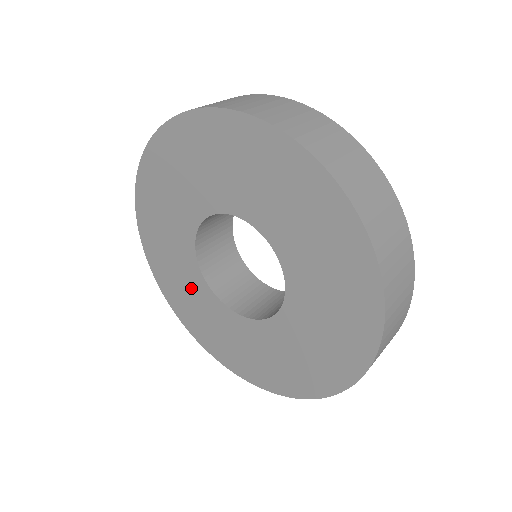
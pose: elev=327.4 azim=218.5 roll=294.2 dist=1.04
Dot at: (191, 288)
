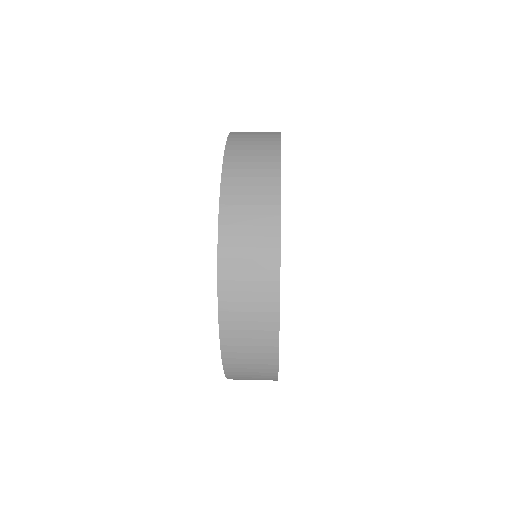
Dot at: occluded
